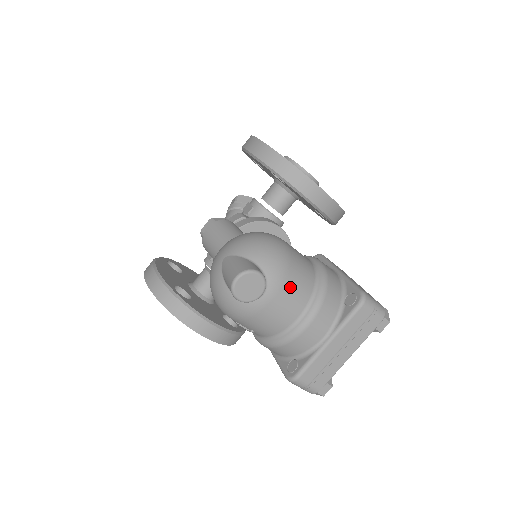
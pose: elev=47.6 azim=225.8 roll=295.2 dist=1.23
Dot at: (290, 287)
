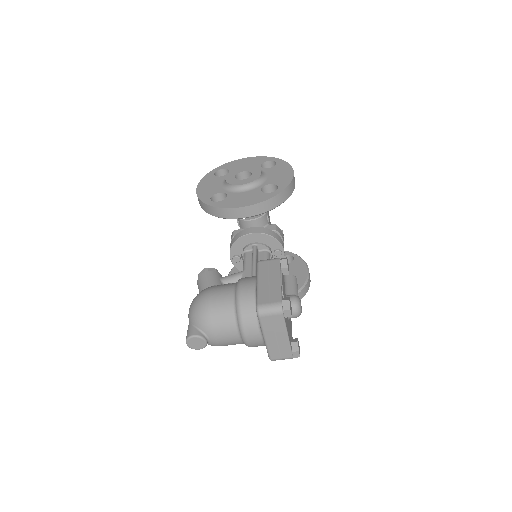
Dot at: (219, 327)
